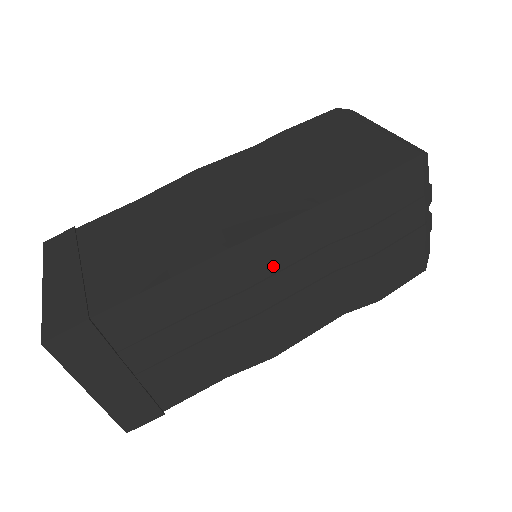
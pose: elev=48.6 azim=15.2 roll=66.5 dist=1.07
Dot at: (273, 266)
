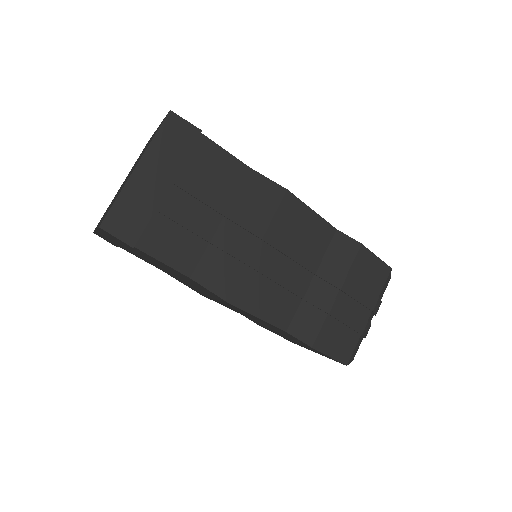
Dot at: (291, 231)
